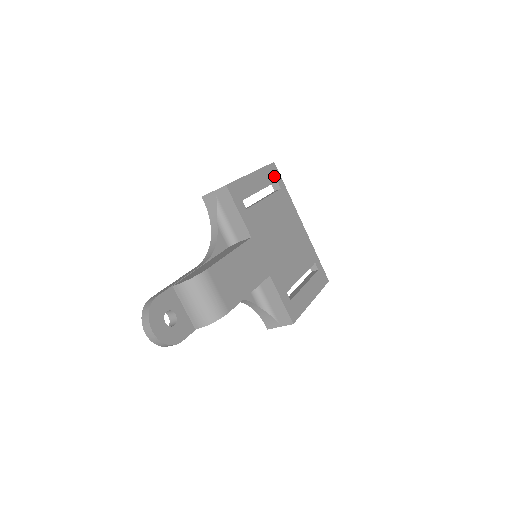
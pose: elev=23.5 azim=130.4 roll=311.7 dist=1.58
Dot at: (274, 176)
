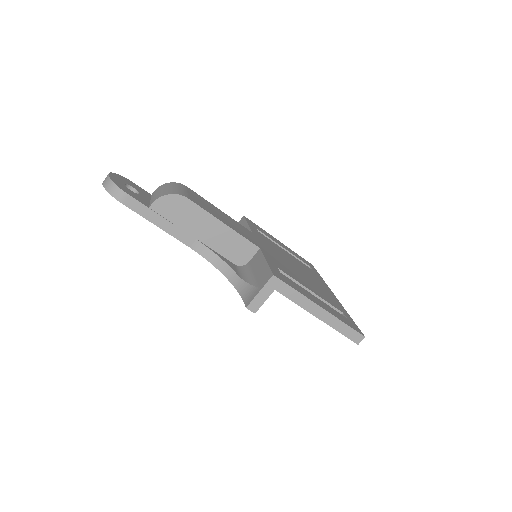
Dot at: (308, 264)
